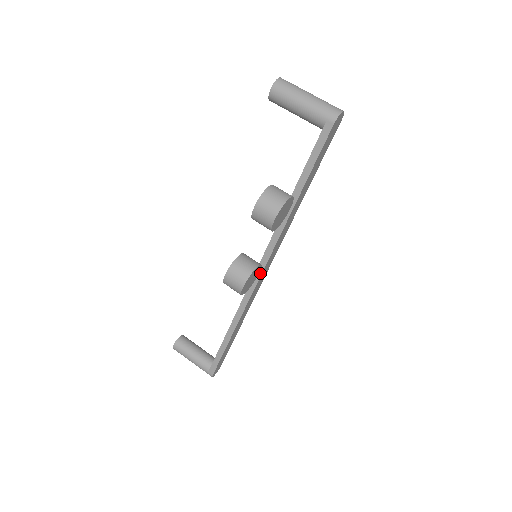
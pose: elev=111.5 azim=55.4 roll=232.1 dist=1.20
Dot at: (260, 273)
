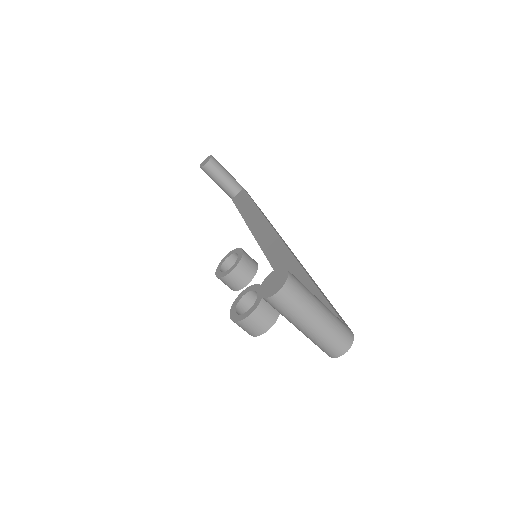
Dot at: occluded
